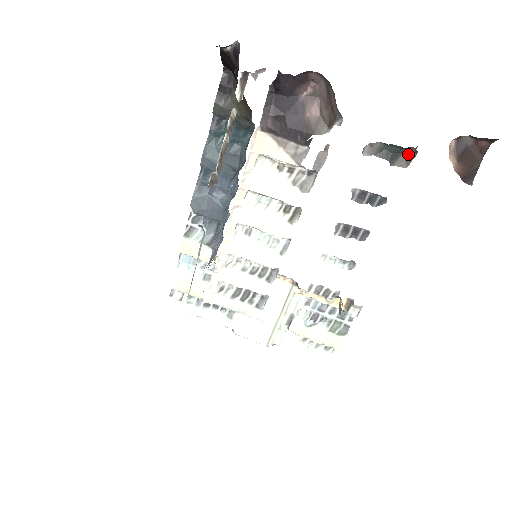
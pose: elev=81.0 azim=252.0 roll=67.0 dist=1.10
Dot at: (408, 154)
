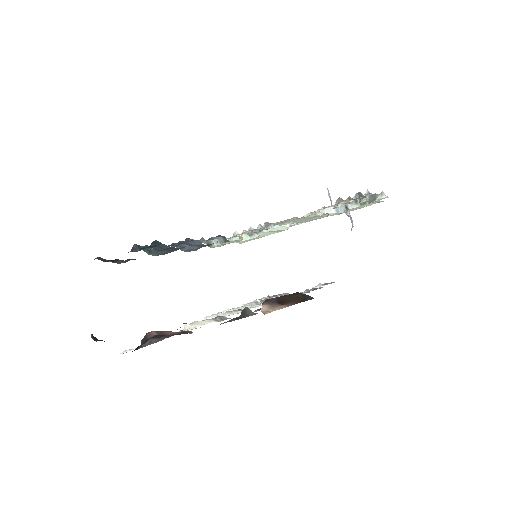
Dot at: (249, 309)
